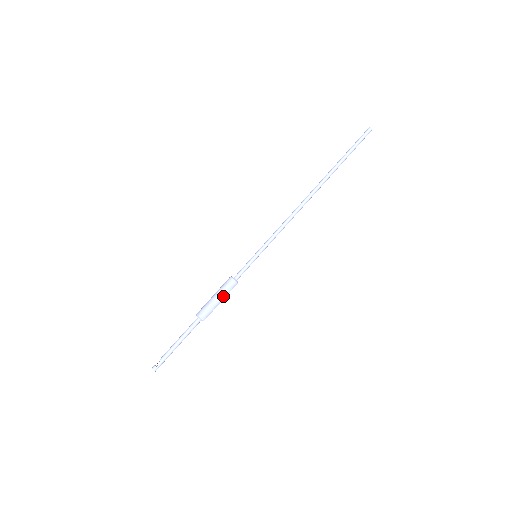
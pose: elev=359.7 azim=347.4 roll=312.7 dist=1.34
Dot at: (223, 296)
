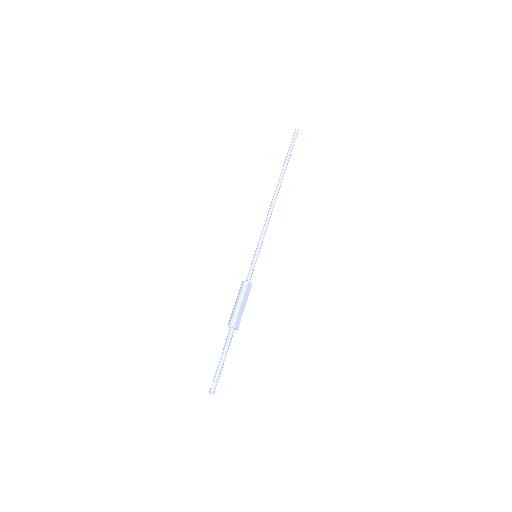
Dot at: (240, 297)
